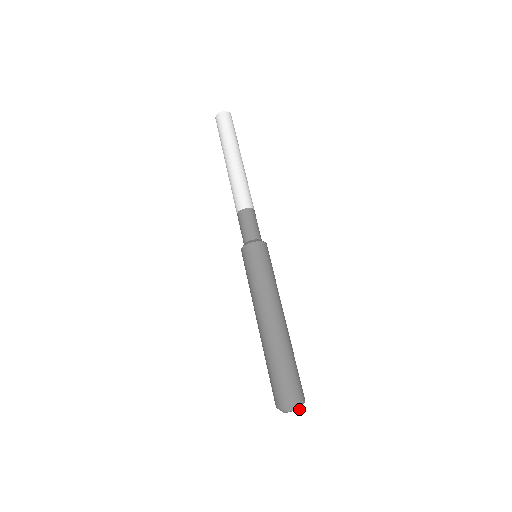
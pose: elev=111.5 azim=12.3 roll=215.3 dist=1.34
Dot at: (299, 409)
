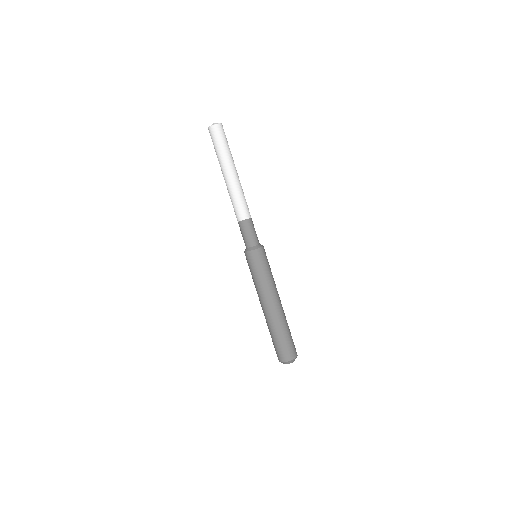
Dot at: (294, 360)
